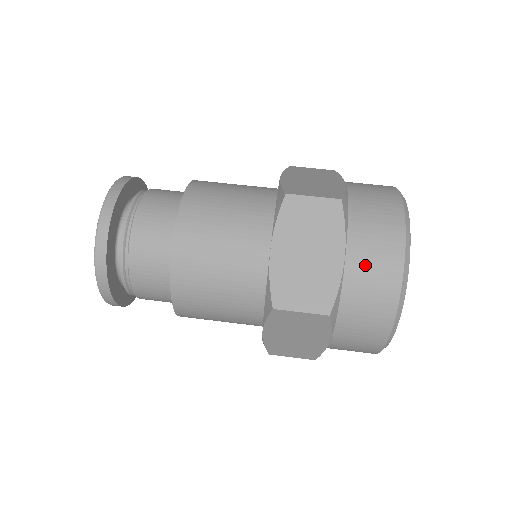
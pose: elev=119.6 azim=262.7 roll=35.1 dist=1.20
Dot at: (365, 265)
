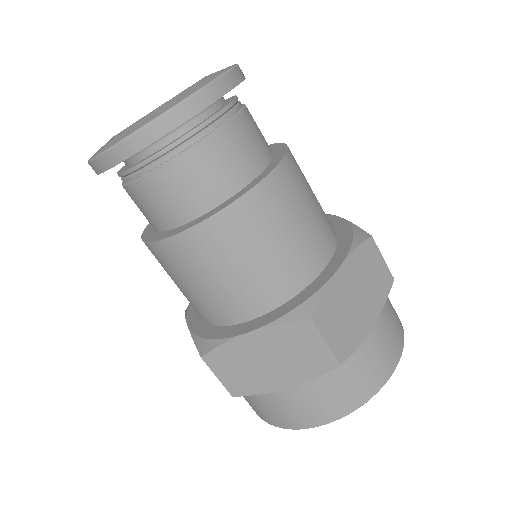
Dot at: (294, 403)
